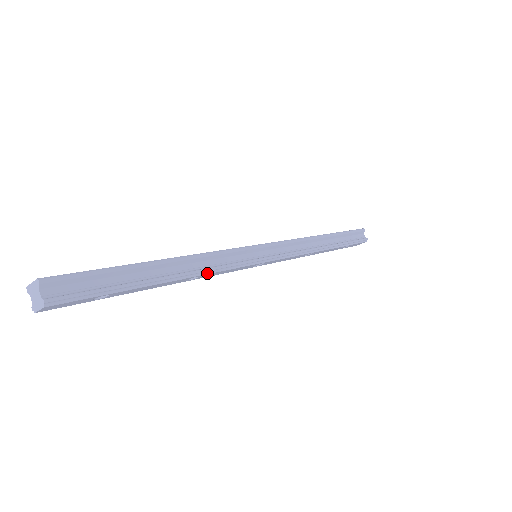
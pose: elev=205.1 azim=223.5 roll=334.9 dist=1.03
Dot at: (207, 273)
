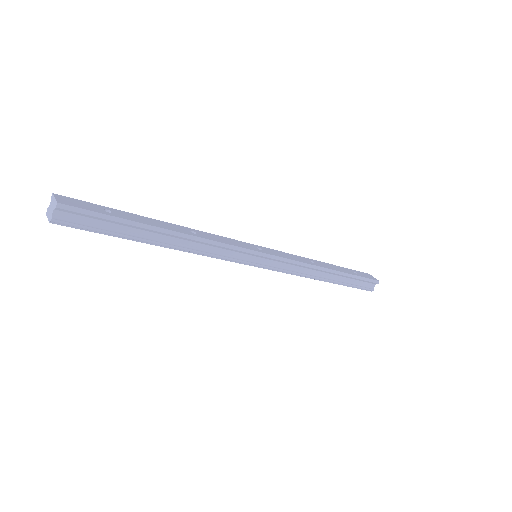
Dot at: (198, 254)
